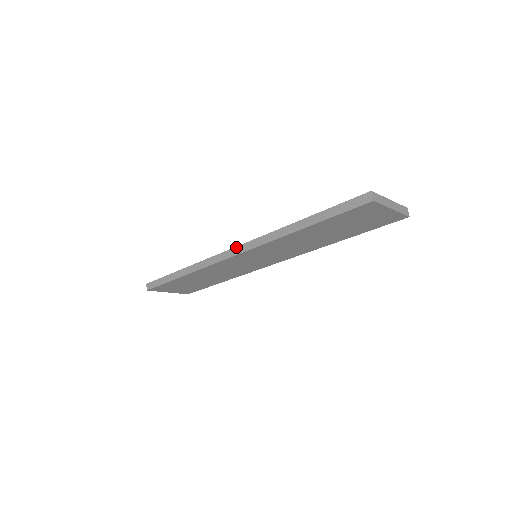
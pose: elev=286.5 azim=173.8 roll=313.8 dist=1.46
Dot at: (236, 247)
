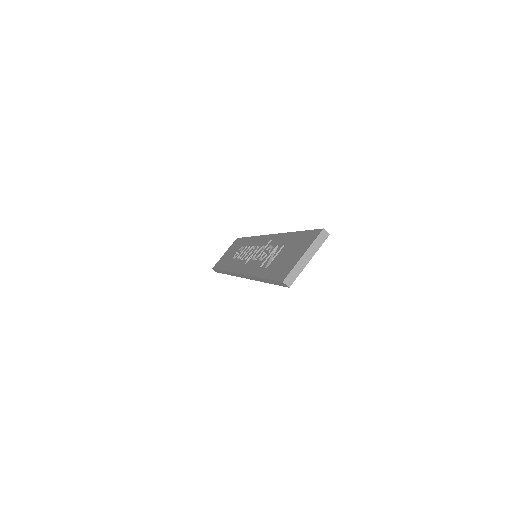
Dot at: (239, 274)
